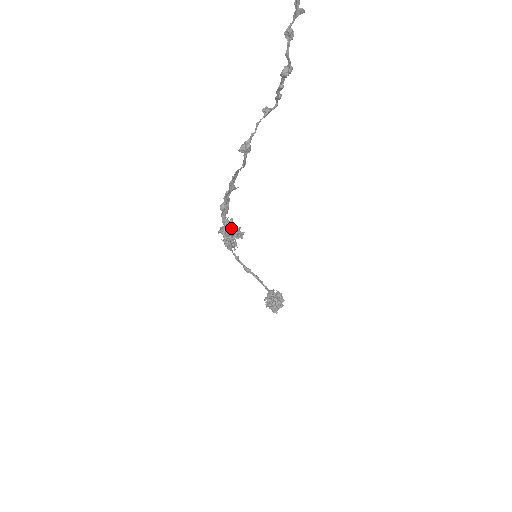
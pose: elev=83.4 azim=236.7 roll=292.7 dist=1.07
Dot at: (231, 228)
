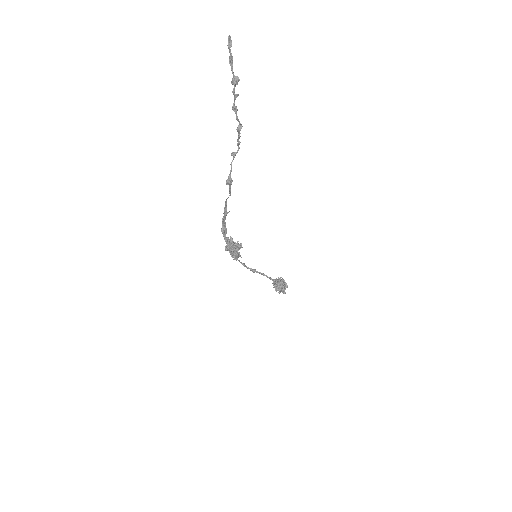
Dot at: (233, 243)
